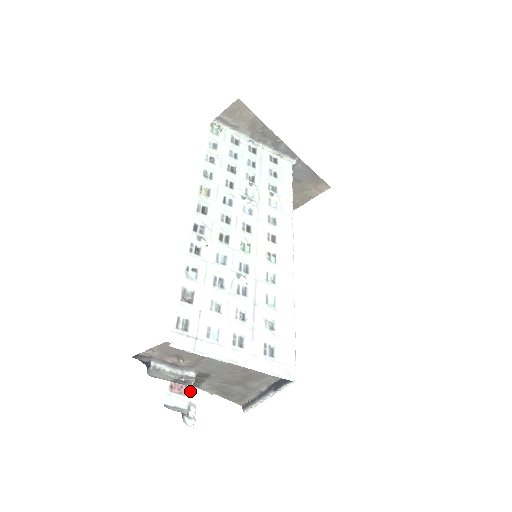
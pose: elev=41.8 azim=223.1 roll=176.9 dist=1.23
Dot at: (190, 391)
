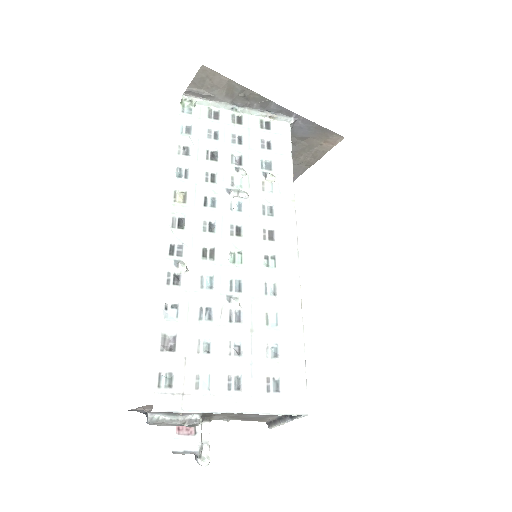
Dot at: (200, 429)
